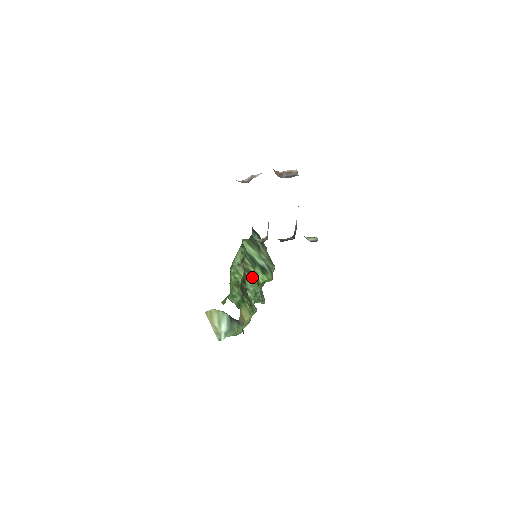
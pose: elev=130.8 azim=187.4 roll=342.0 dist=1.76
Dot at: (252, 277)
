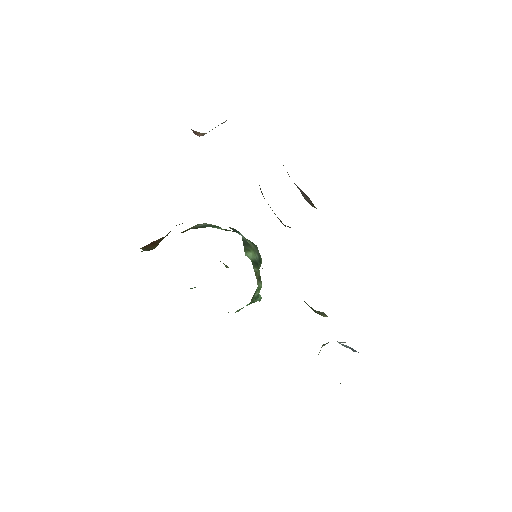
Dot at: occluded
